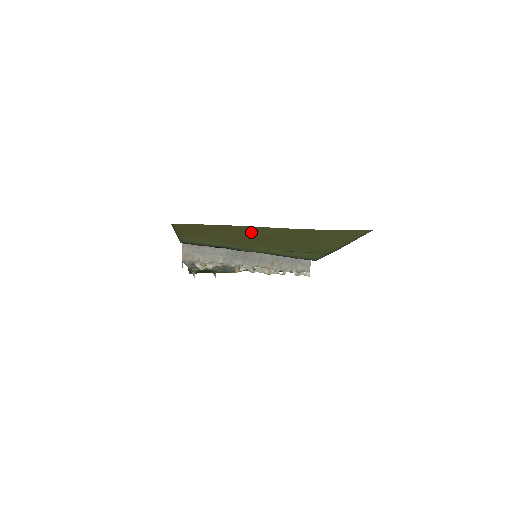
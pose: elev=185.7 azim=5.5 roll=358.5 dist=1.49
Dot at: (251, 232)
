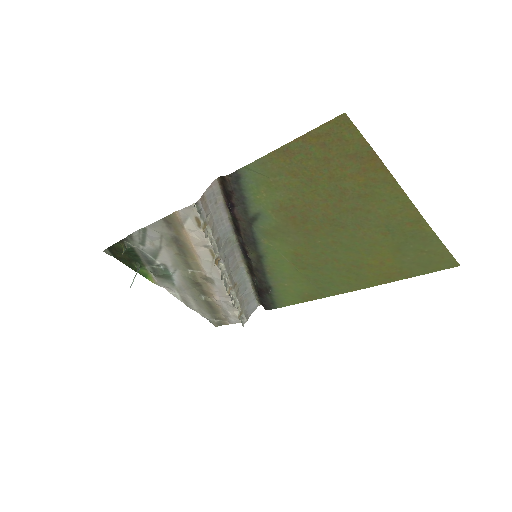
Dot at: (364, 196)
